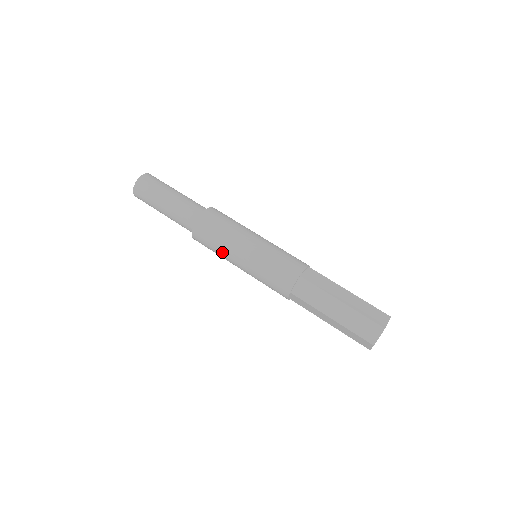
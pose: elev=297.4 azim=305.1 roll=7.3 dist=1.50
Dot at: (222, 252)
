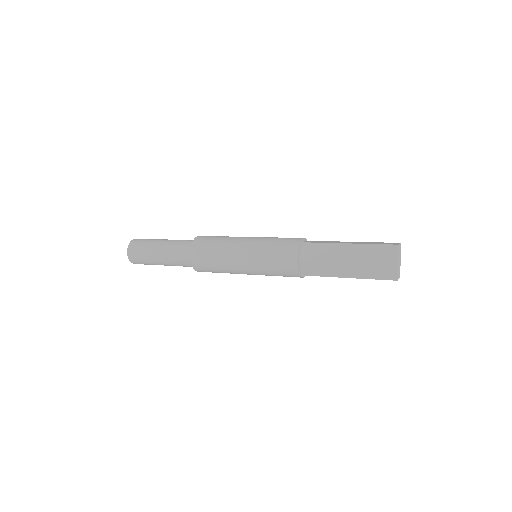
Dot at: (226, 241)
